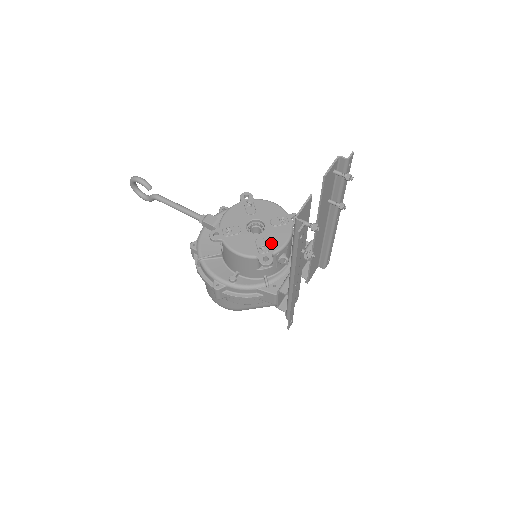
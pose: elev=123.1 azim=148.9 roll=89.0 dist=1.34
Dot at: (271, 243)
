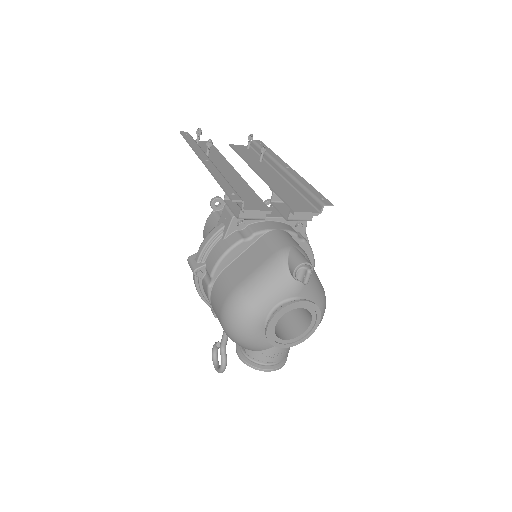
Dot at: occluded
